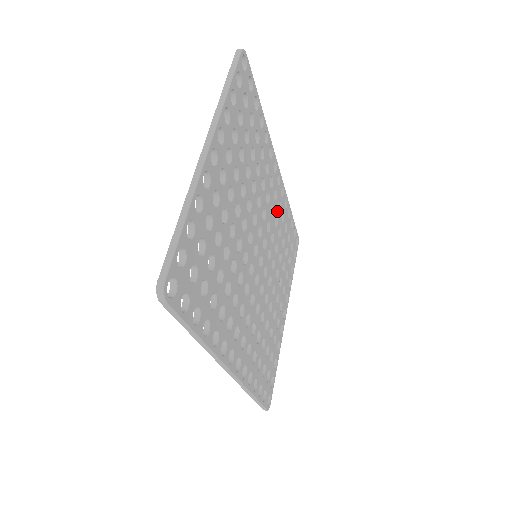
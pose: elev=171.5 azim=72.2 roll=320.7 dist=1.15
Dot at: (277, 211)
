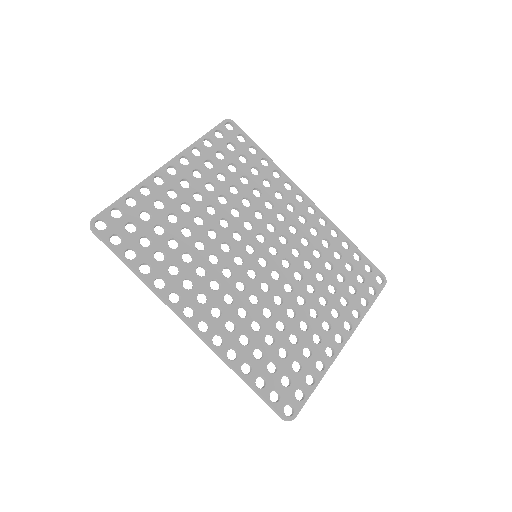
Dot at: (309, 234)
